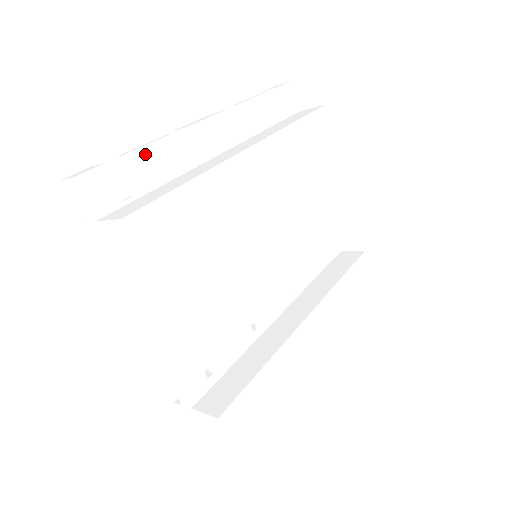
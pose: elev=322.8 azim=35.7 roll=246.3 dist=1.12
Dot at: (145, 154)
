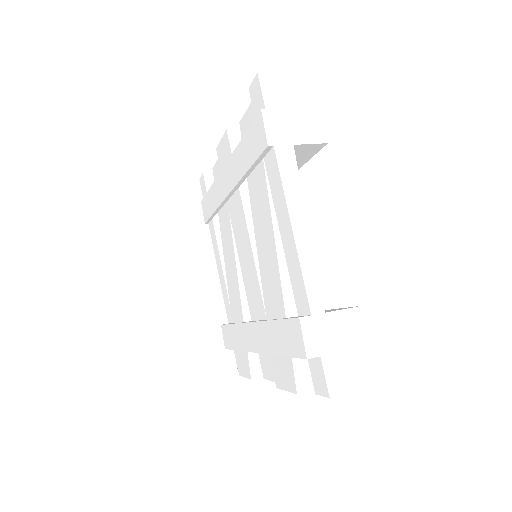
Dot at: occluded
